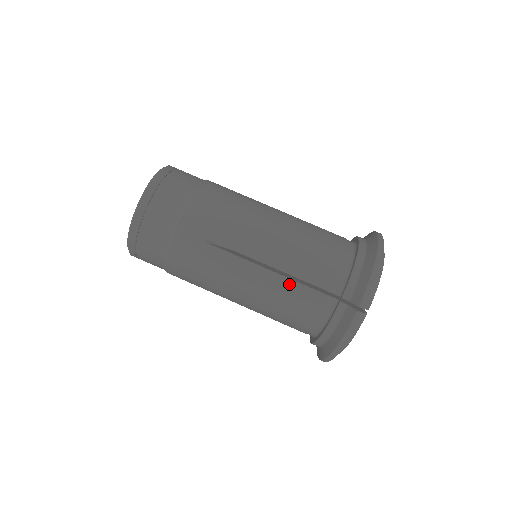
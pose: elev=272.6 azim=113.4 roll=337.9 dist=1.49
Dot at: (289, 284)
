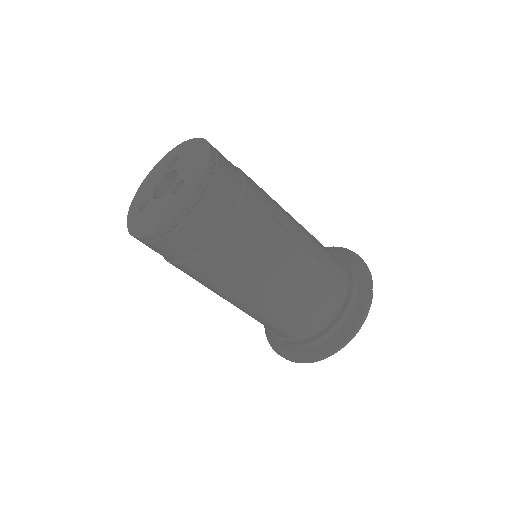
Dot at: occluded
